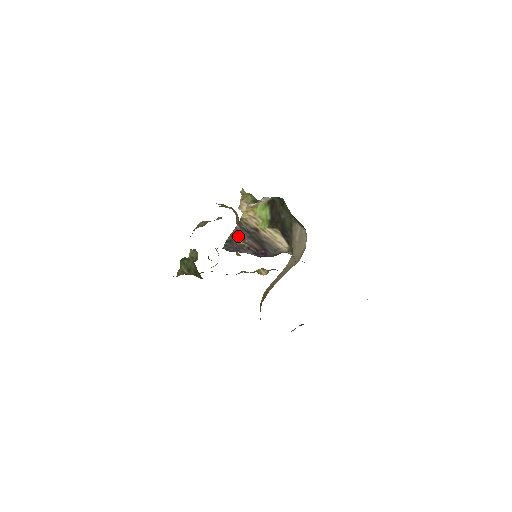
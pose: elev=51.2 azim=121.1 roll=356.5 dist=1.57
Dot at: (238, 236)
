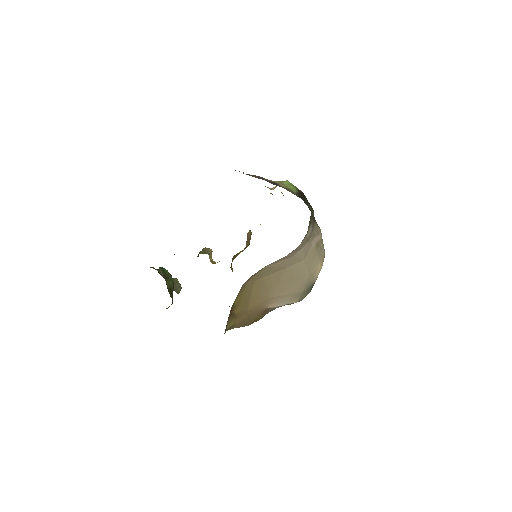
Dot at: (255, 177)
